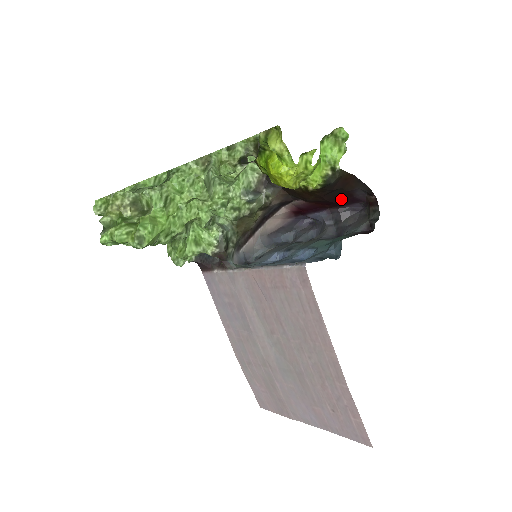
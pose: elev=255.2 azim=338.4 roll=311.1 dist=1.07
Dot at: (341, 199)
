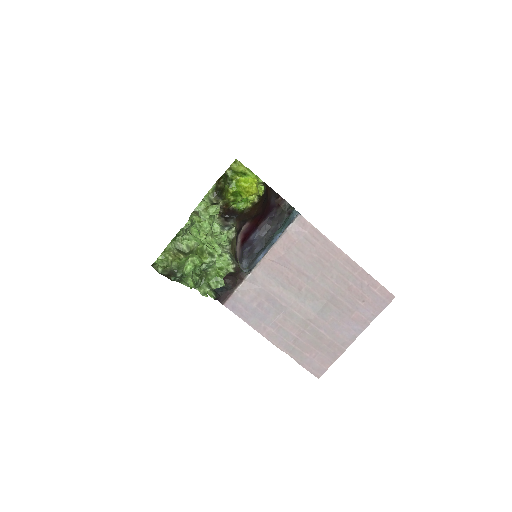
Dot at: (266, 209)
